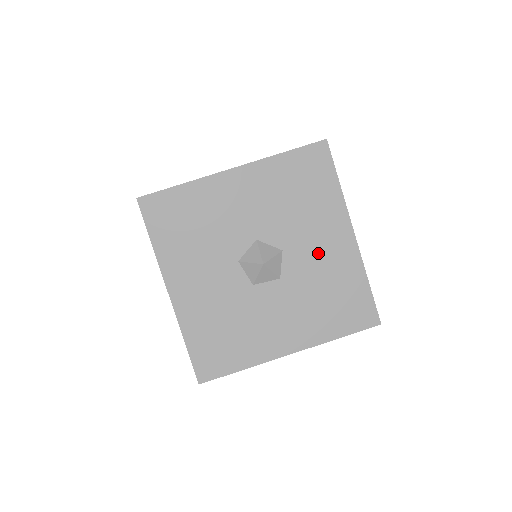
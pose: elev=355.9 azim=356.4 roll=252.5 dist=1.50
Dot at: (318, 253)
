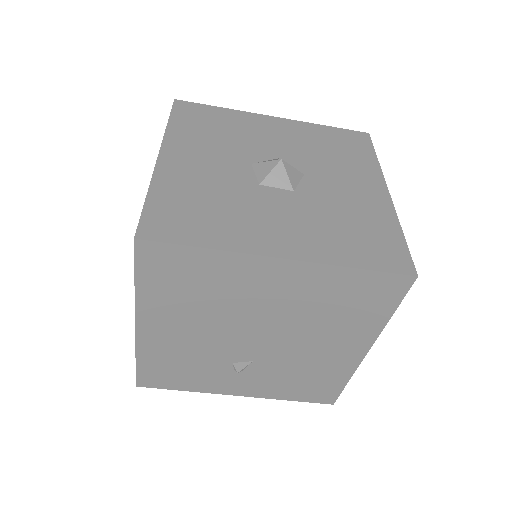
Dot at: (344, 190)
